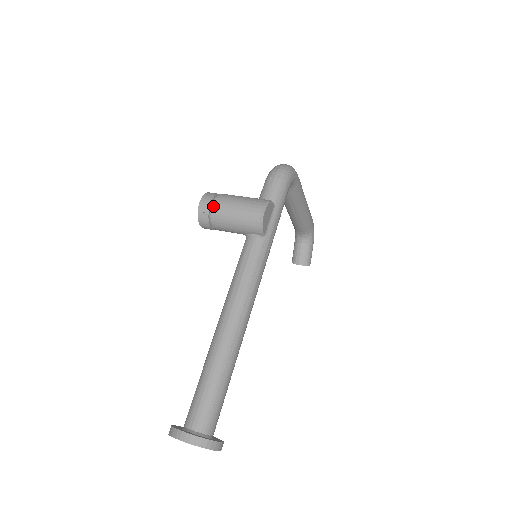
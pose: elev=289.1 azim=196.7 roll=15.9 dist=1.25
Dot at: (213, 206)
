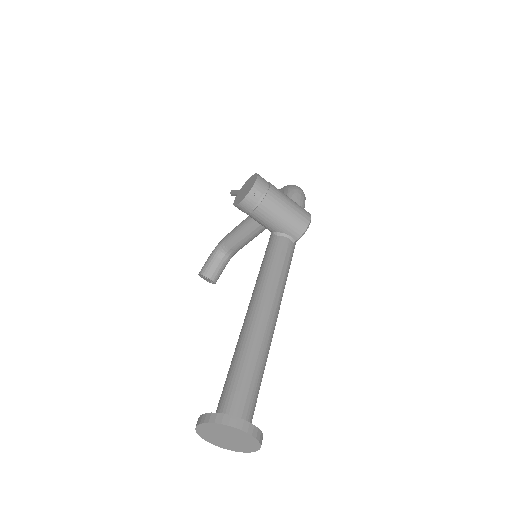
Dot at: (269, 190)
